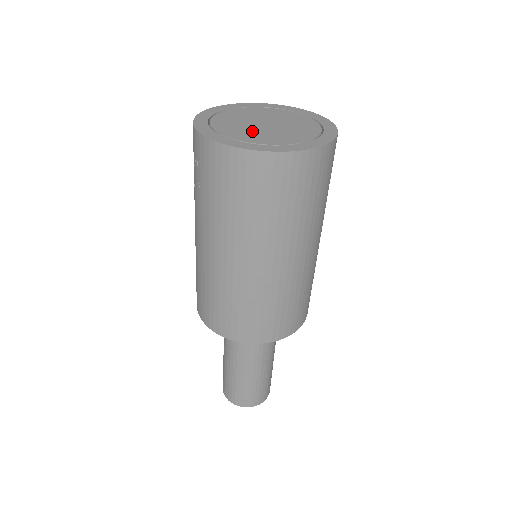
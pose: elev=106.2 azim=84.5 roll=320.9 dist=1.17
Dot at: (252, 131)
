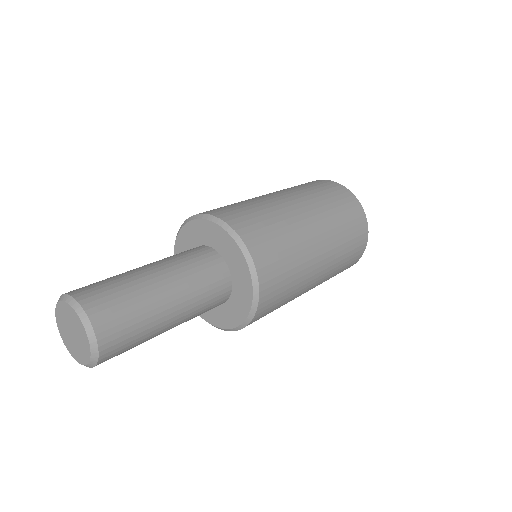
Dot at: occluded
